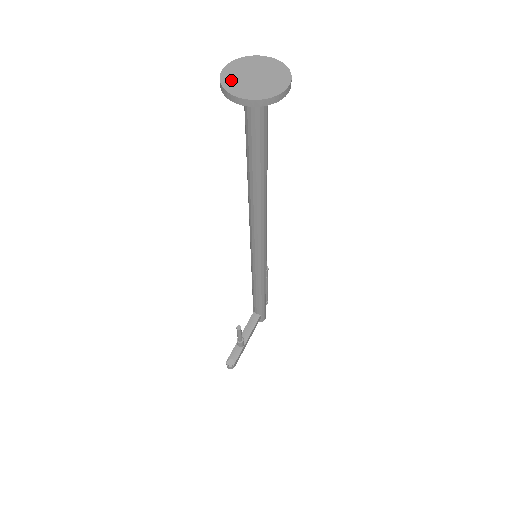
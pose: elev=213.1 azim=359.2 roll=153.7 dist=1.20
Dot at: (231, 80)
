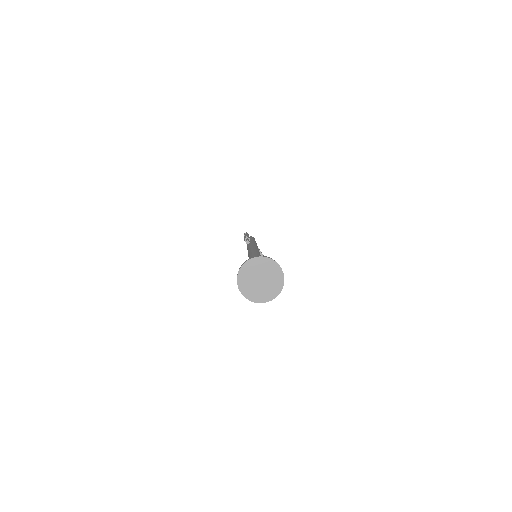
Dot at: (256, 295)
